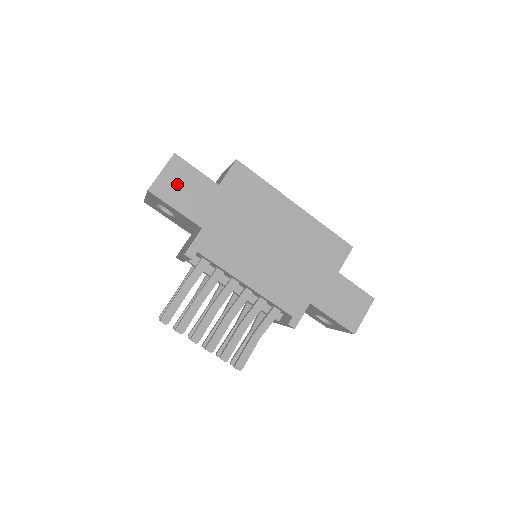
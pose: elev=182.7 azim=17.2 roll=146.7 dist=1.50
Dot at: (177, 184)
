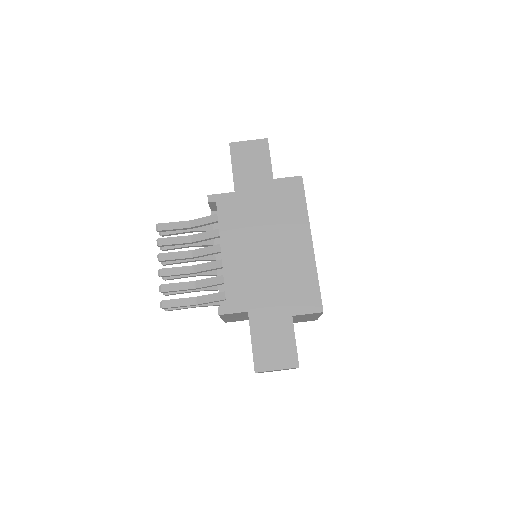
Dot at: (249, 155)
